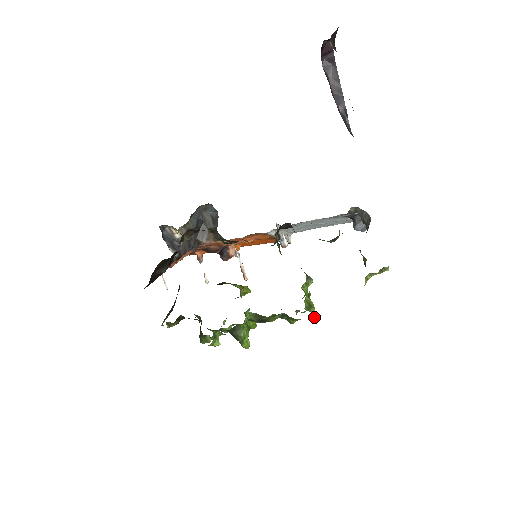
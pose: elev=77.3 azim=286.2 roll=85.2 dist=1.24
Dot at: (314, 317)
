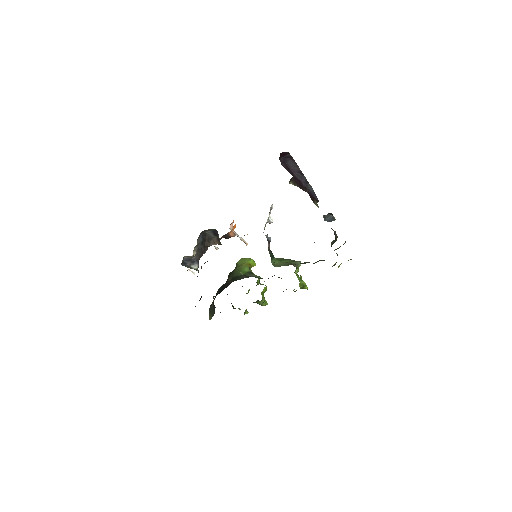
Dot at: (307, 289)
